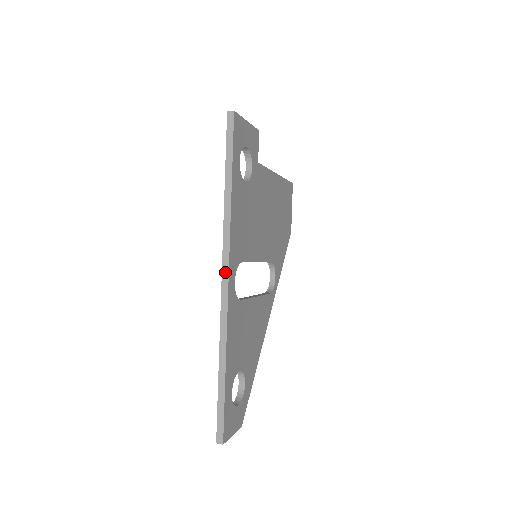
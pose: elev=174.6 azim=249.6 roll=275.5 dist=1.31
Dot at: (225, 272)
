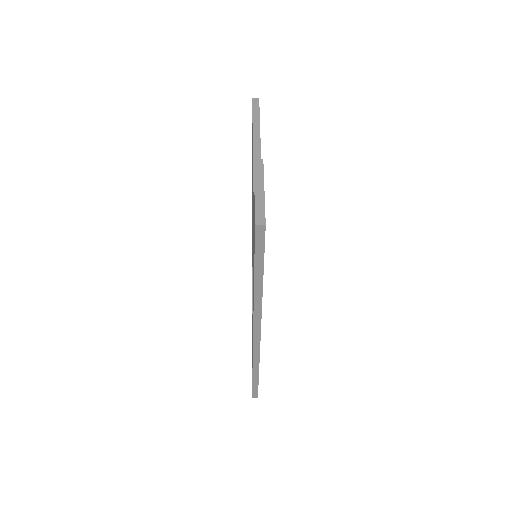
Dot at: (257, 334)
